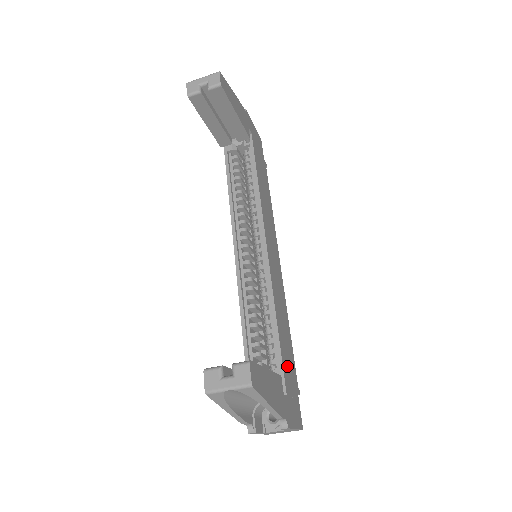
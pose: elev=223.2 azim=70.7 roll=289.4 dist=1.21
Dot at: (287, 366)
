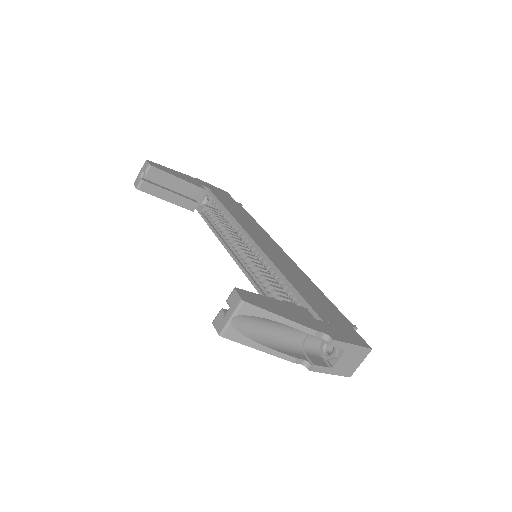
Dot at: (319, 306)
